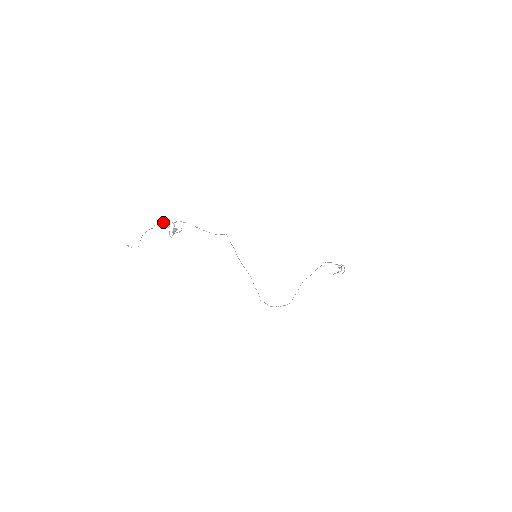
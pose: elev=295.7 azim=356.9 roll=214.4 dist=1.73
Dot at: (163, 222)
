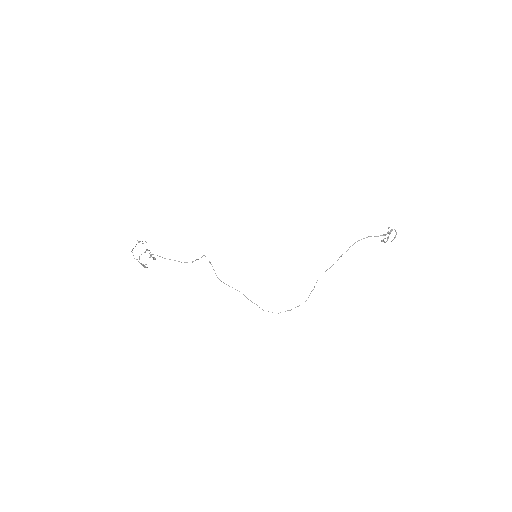
Dot at: (133, 255)
